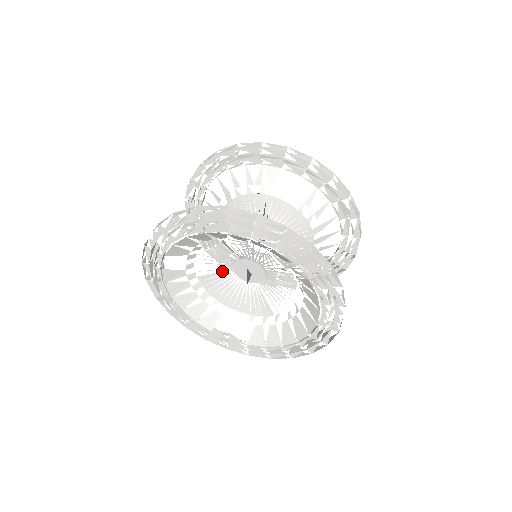
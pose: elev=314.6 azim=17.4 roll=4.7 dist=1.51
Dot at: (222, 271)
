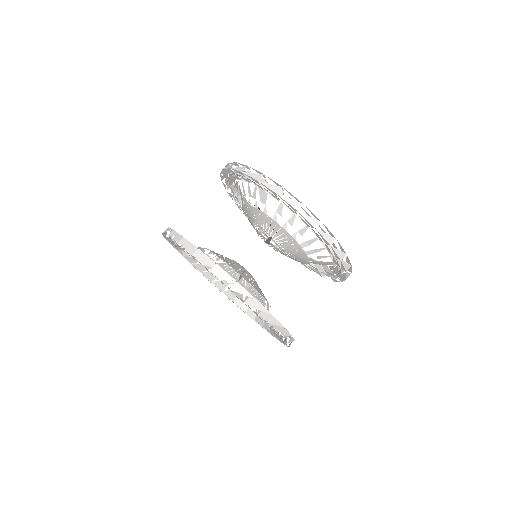
Dot at: occluded
